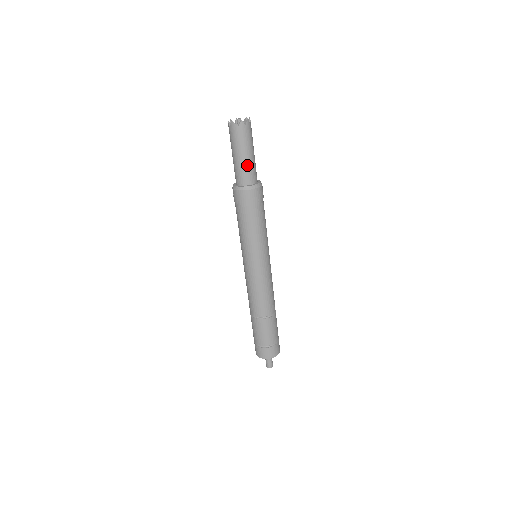
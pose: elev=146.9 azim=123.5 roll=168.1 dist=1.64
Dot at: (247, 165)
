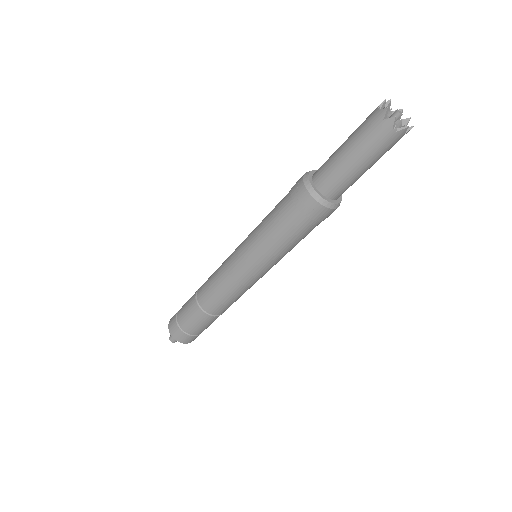
Dot at: (354, 179)
